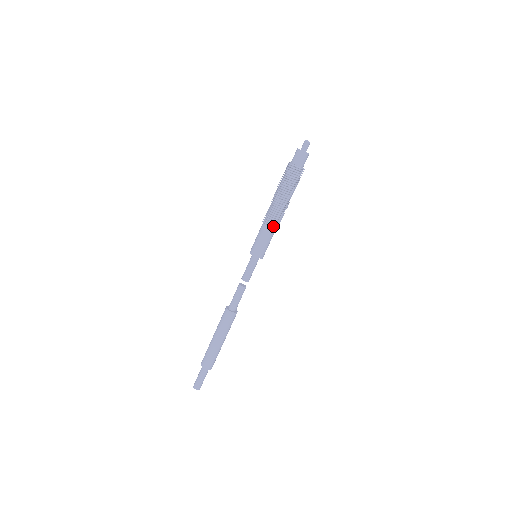
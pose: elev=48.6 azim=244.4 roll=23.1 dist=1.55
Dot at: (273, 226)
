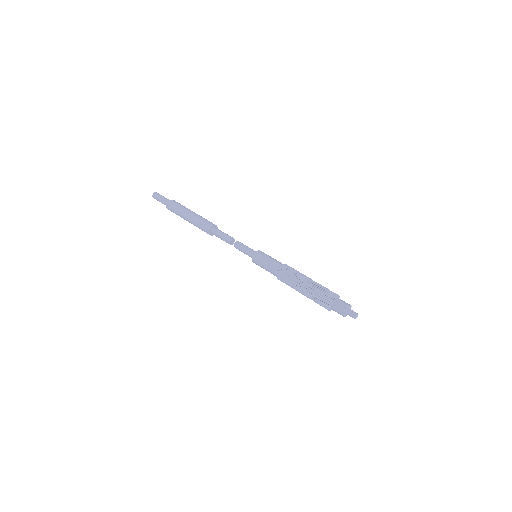
Dot at: (280, 280)
